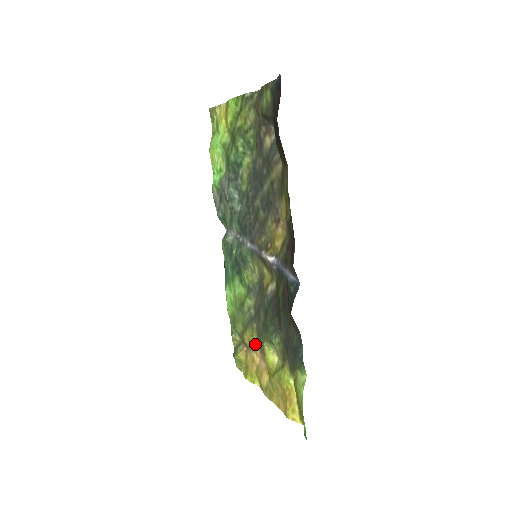
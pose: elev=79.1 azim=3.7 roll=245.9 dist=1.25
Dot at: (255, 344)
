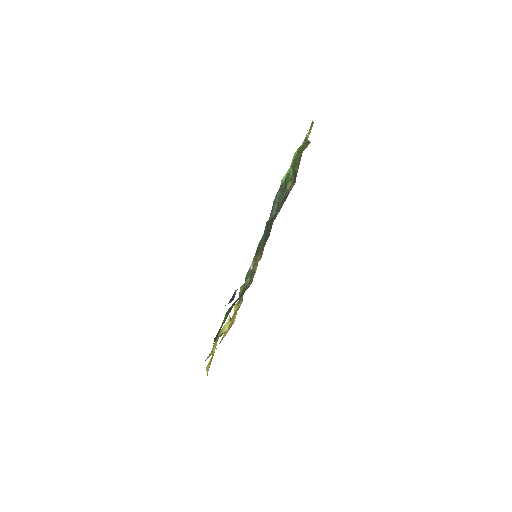
Dot at: occluded
